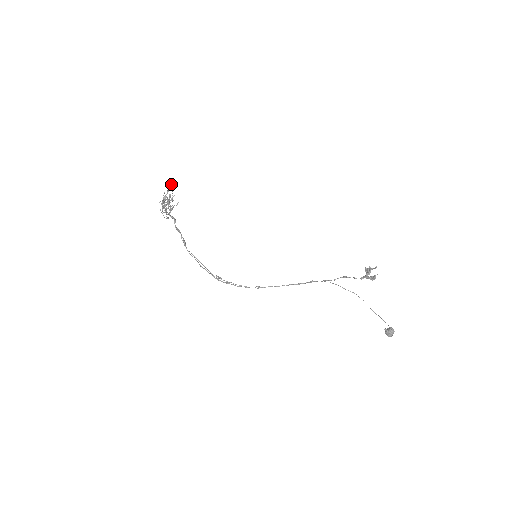
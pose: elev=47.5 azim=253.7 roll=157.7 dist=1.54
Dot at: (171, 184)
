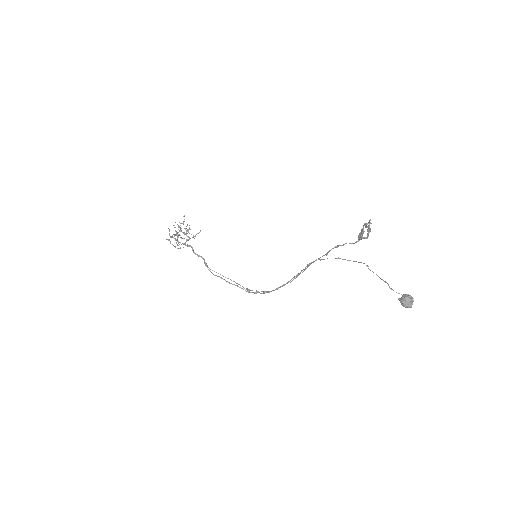
Dot at: occluded
